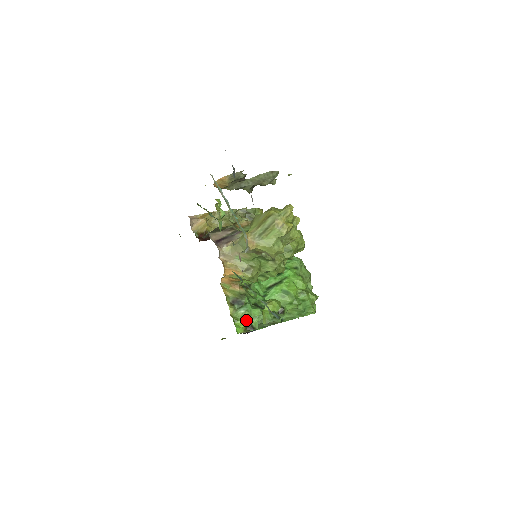
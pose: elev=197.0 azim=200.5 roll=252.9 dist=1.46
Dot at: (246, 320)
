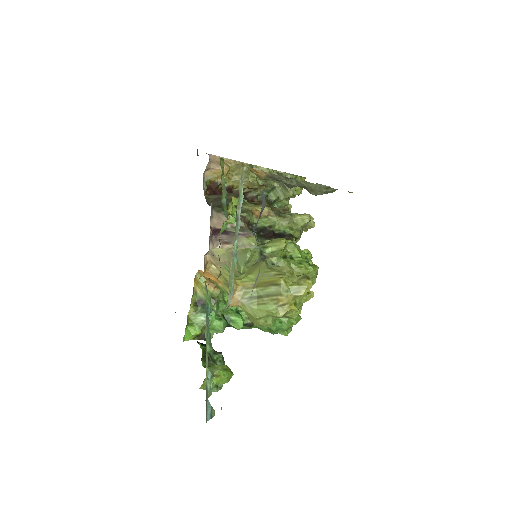
Dot at: (201, 329)
